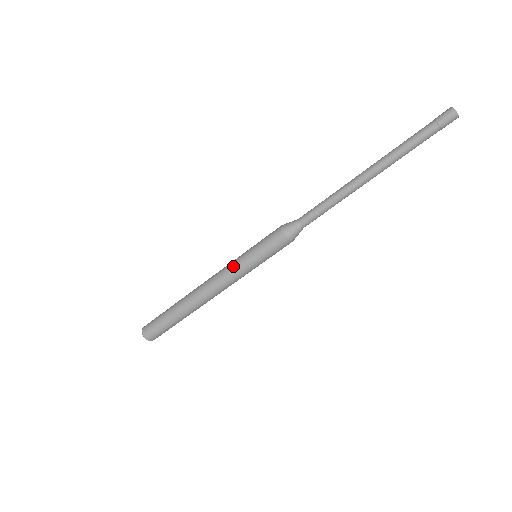
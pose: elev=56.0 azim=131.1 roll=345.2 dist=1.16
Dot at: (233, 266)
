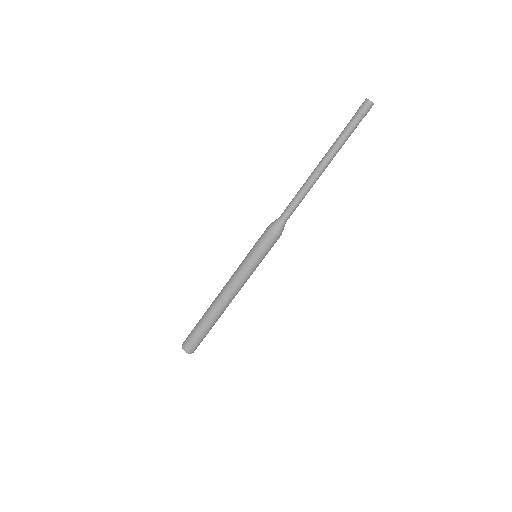
Dot at: (239, 265)
